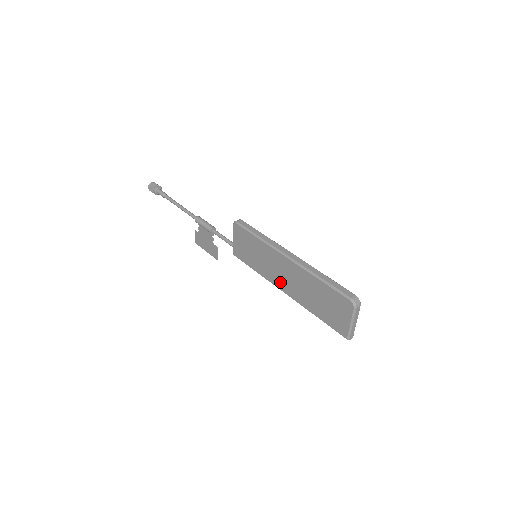
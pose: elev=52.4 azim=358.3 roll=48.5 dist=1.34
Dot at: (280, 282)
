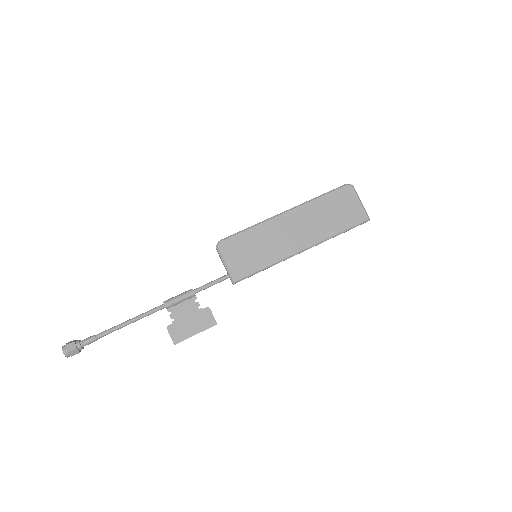
Dot at: (294, 244)
